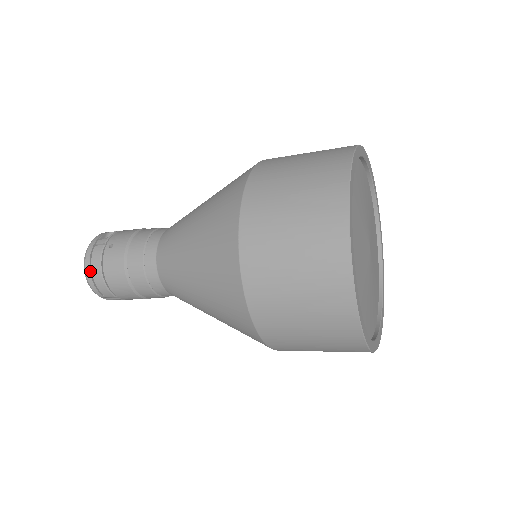
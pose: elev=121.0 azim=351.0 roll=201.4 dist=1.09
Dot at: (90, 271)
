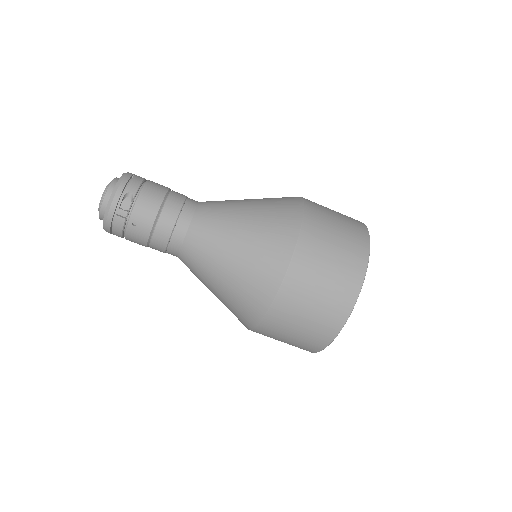
Dot at: (110, 230)
